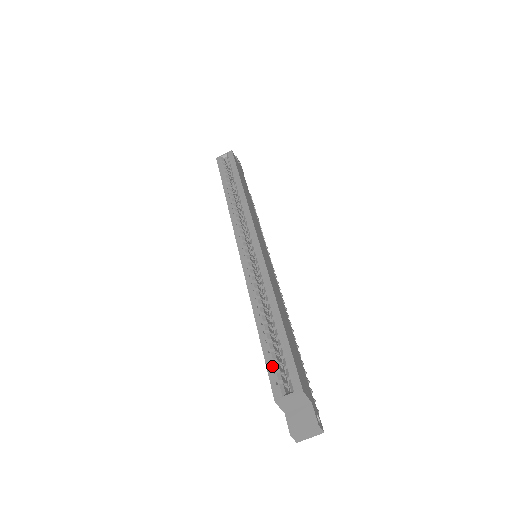
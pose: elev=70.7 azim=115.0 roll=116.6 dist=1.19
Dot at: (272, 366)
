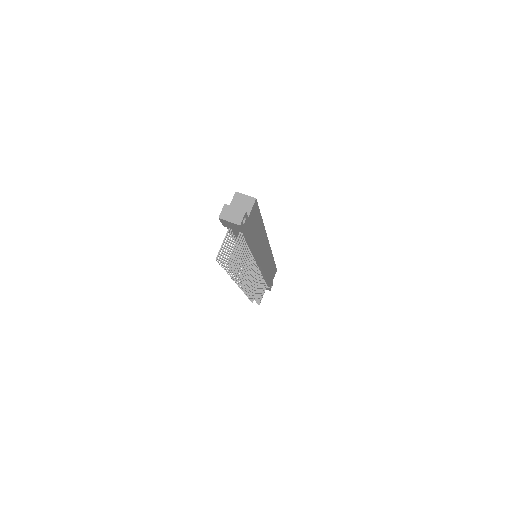
Dot at: occluded
